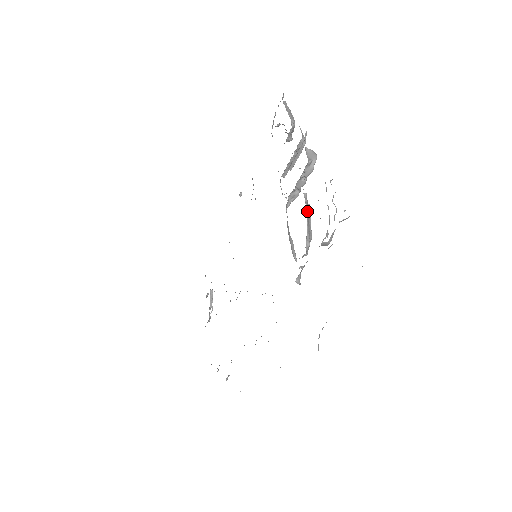
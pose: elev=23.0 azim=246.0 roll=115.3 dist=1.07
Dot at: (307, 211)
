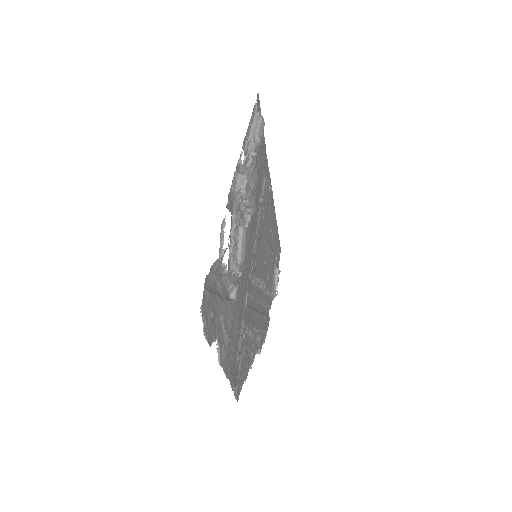
Dot at: occluded
